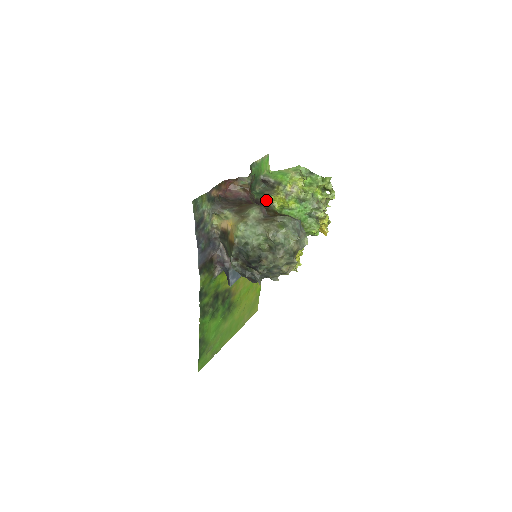
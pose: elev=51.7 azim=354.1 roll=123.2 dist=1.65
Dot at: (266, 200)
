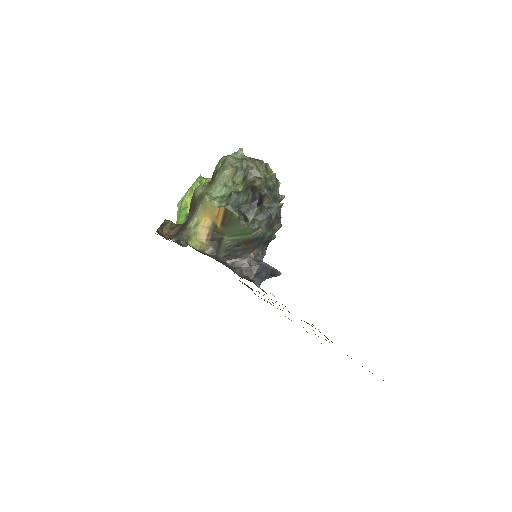
Dot at: occluded
